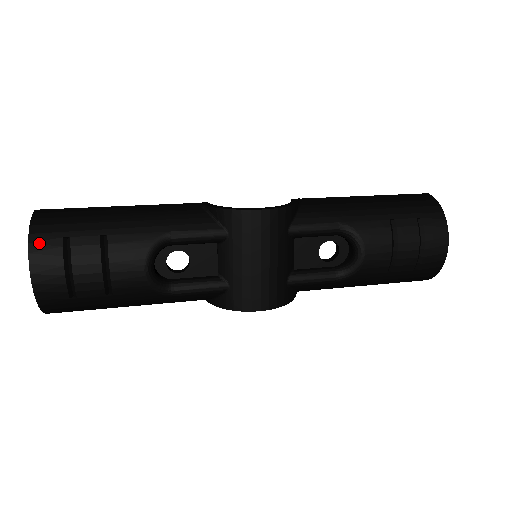
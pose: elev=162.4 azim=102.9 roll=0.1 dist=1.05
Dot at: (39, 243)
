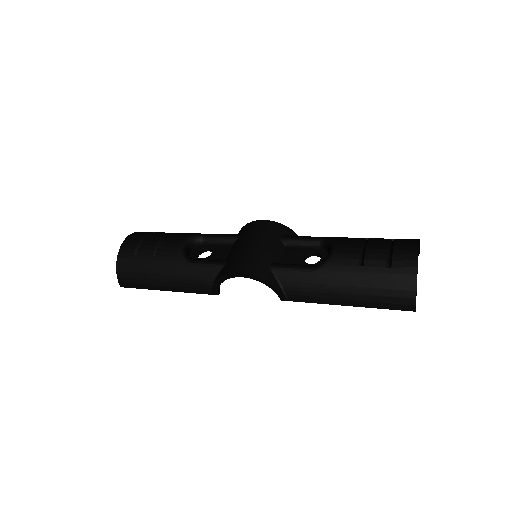
Dot at: (141, 232)
